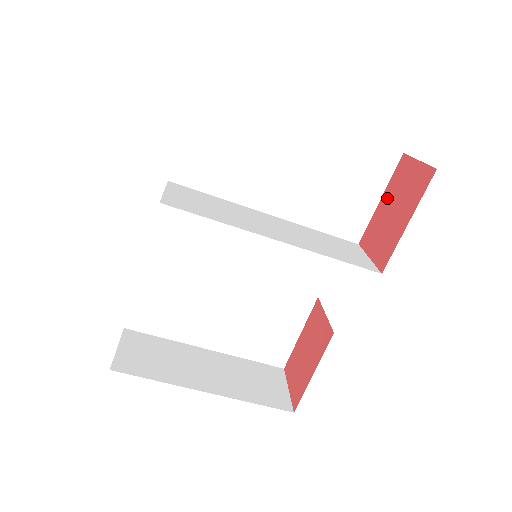
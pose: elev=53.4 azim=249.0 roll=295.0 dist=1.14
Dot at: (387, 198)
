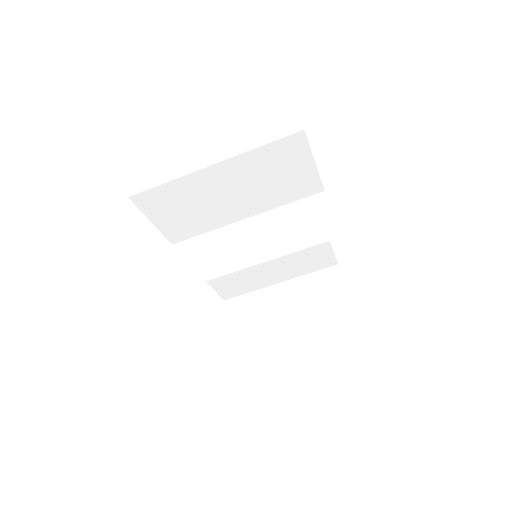
Dot at: occluded
